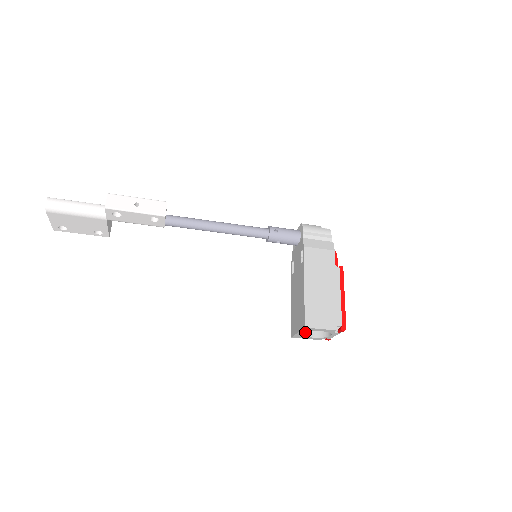
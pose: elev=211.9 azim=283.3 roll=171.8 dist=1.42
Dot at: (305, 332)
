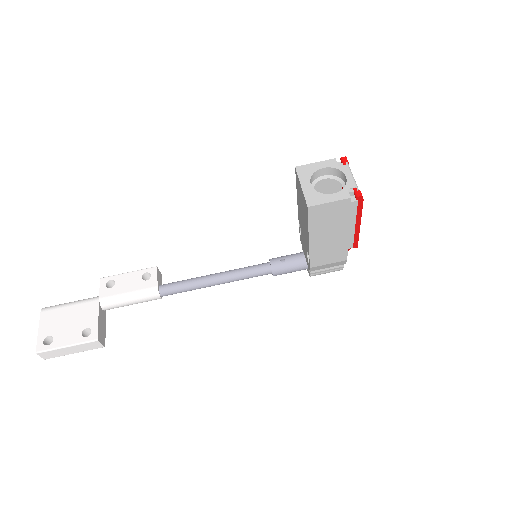
Dot at: (308, 181)
